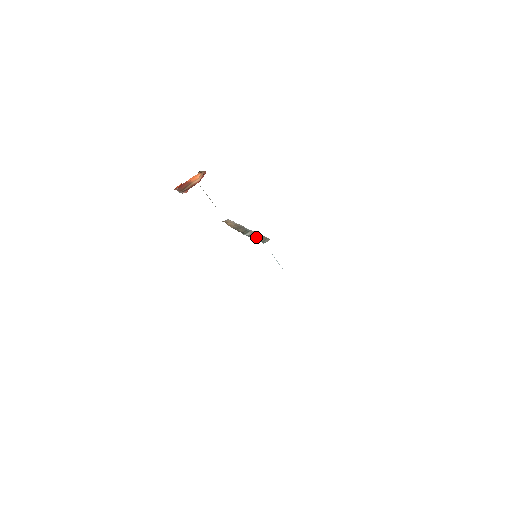
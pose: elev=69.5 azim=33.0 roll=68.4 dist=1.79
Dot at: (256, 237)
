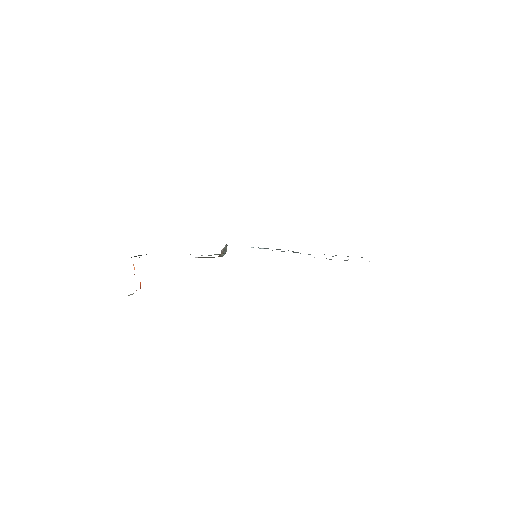
Dot at: occluded
